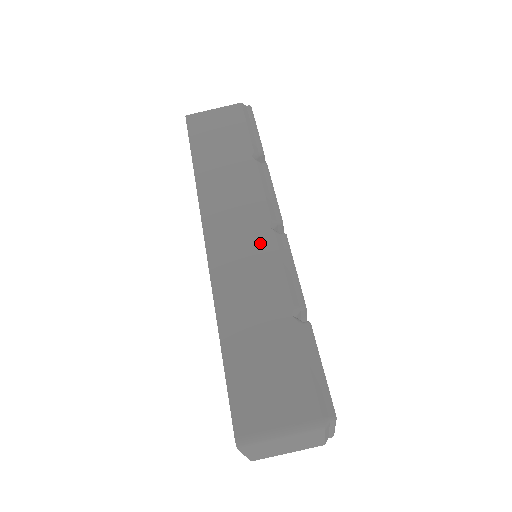
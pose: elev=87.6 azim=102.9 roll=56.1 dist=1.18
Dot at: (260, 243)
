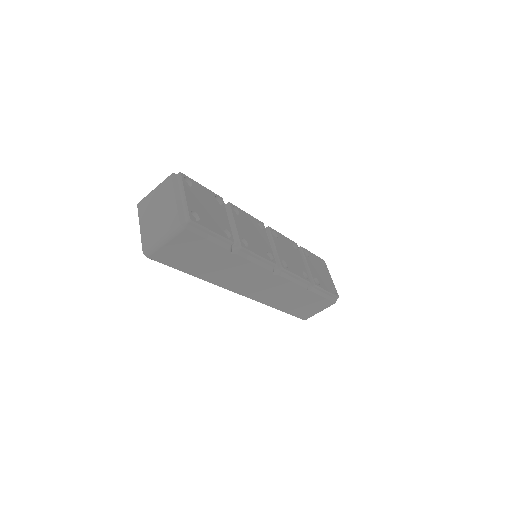
Dot at: (273, 282)
